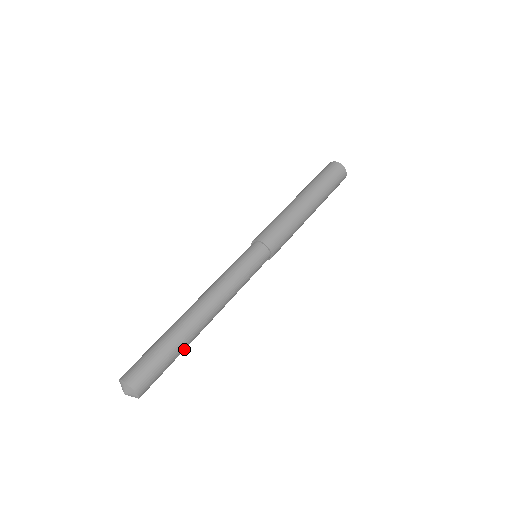
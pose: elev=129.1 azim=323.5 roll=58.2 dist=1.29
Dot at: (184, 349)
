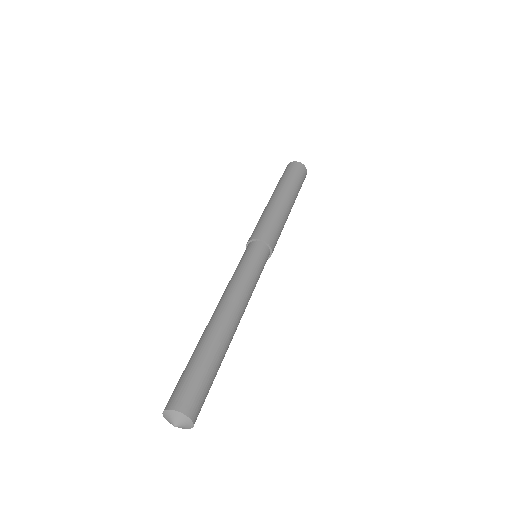
Dot at: (222, 359)
